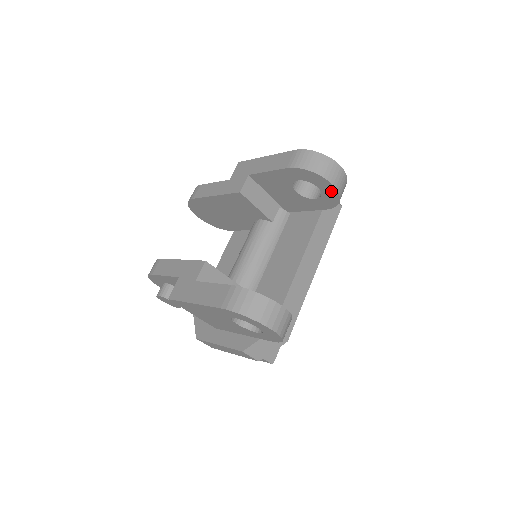
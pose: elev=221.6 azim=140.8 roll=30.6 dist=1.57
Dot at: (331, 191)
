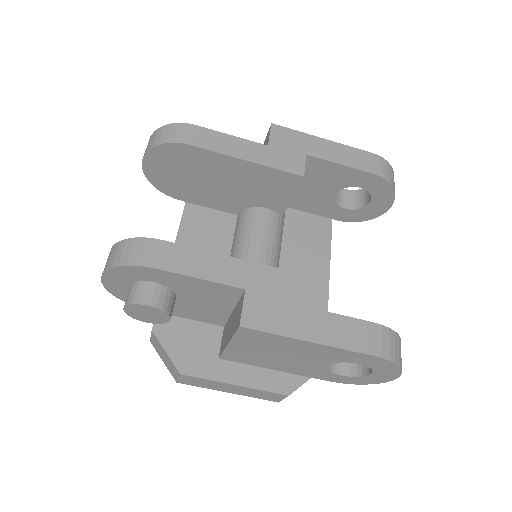
Dot at: (378, 210)
